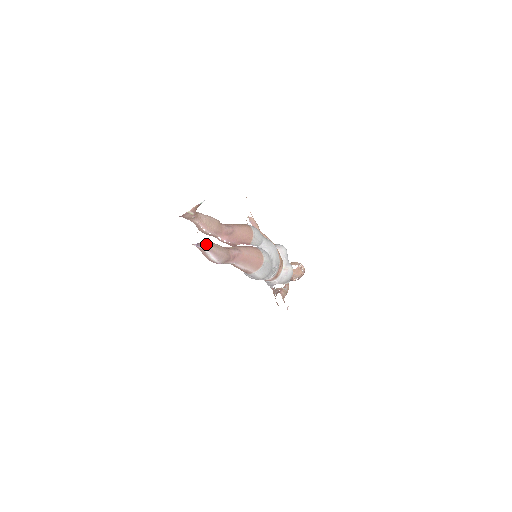
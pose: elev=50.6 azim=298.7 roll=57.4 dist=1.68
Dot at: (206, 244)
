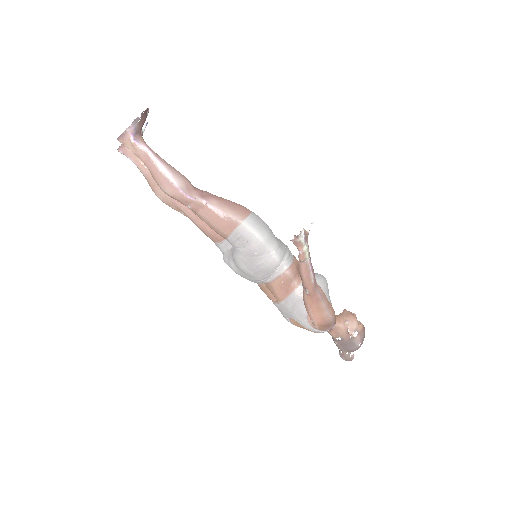
Dot at: (149, 147)
